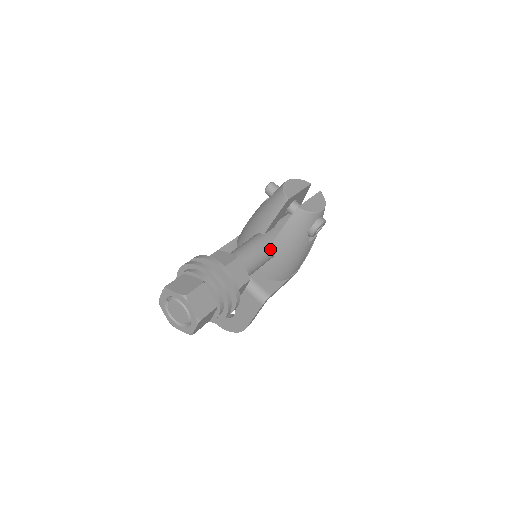
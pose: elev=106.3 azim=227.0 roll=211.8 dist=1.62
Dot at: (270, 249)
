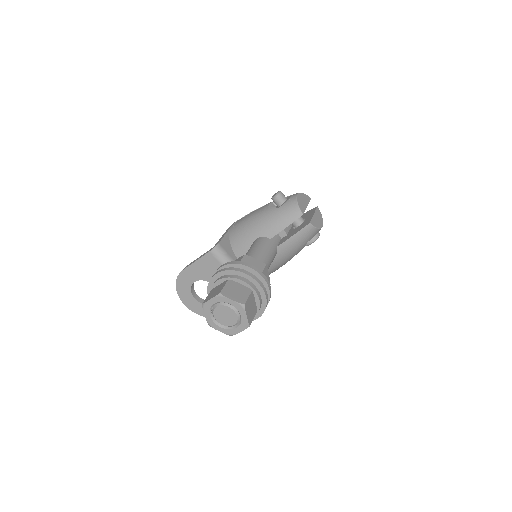
Dot at: (275, 254)
